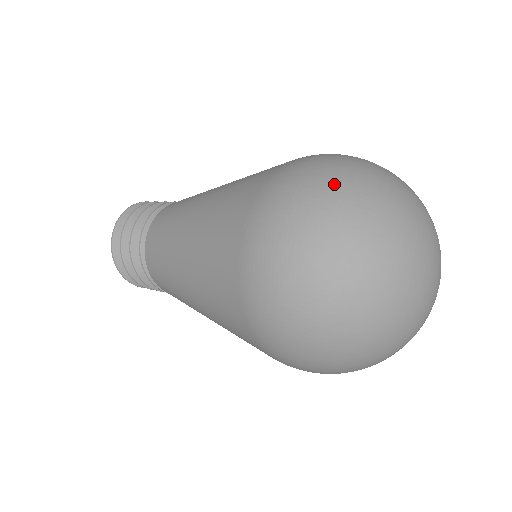
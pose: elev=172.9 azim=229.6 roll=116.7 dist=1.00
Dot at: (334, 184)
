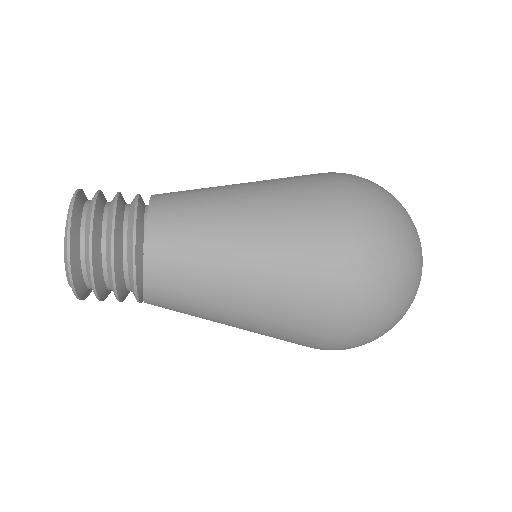
Dot at: (387, 192)
